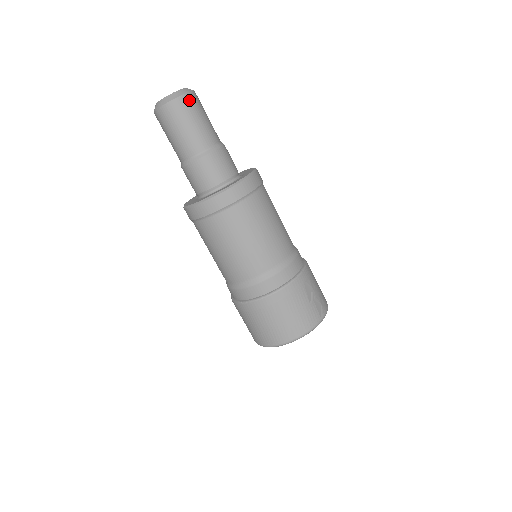
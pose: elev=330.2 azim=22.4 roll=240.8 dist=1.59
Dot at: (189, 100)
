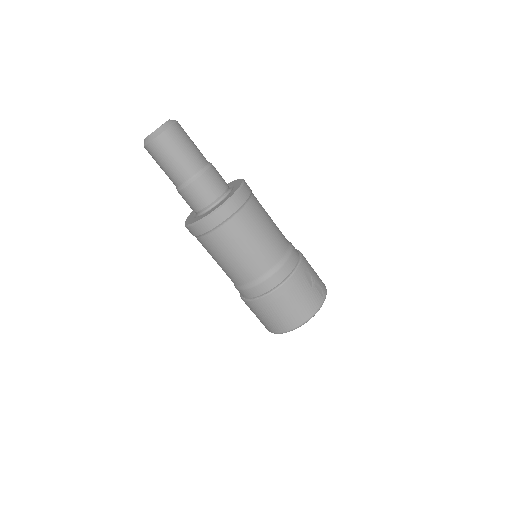
Dot at: (175, 131)
